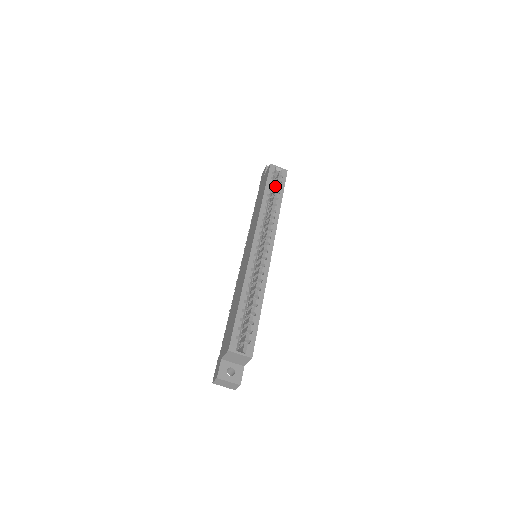
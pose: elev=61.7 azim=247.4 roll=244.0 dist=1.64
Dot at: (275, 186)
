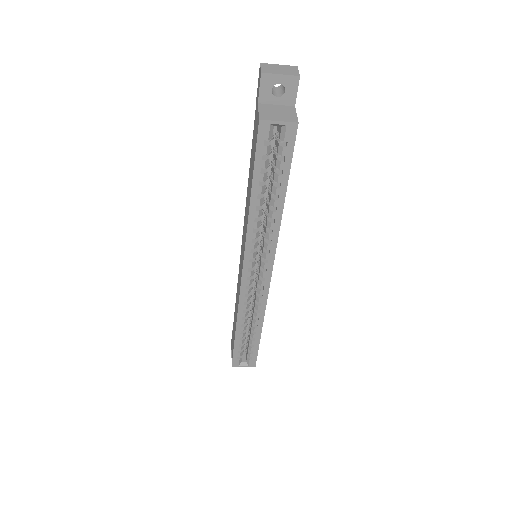
Dot at: (275, 156)
